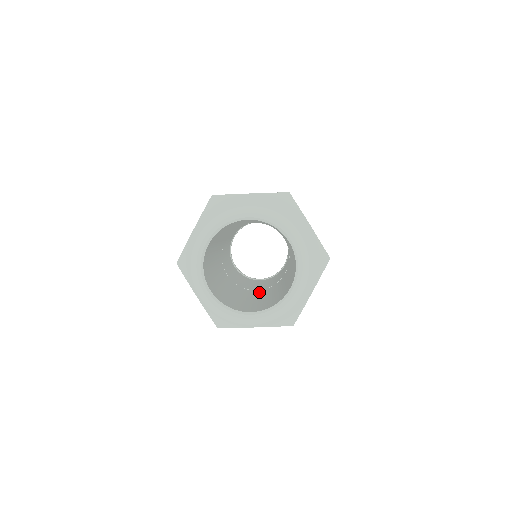
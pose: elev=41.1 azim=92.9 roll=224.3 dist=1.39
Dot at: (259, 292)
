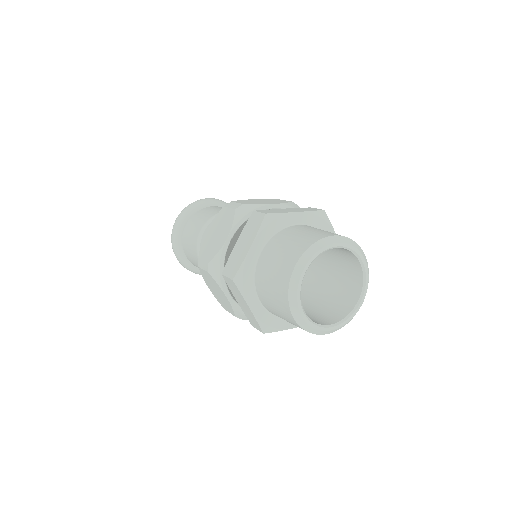
Dot at: occluded
